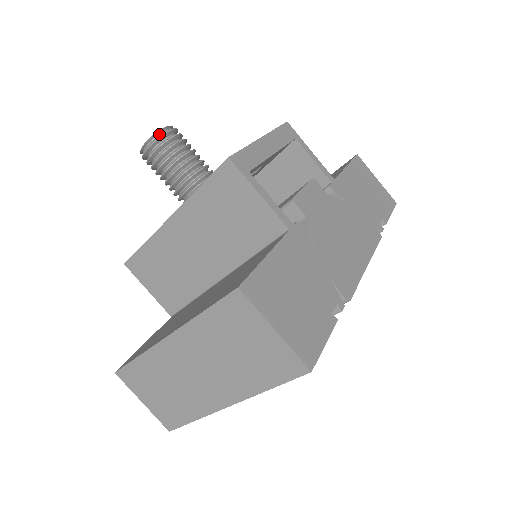
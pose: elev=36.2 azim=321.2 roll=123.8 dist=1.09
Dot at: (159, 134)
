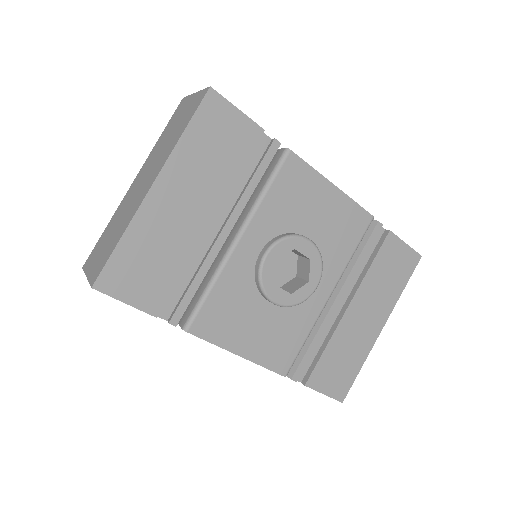
Dot at: occluded
